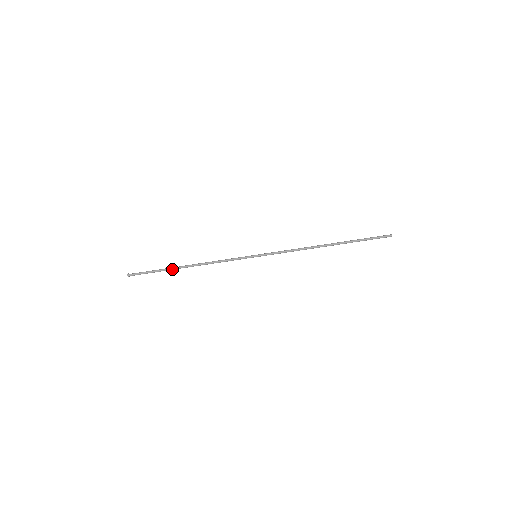
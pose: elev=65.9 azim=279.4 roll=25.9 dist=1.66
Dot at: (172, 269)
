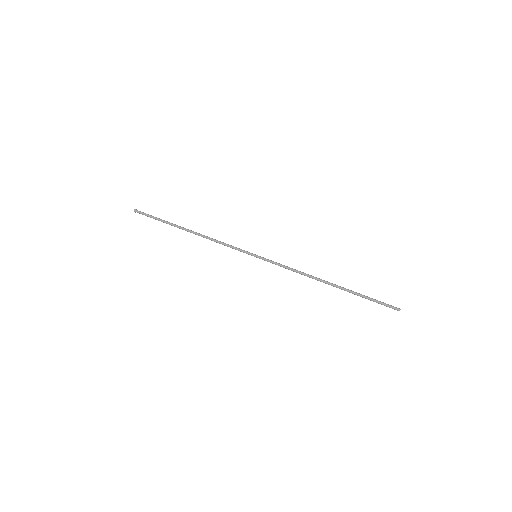
Dot at: (175, 225)
